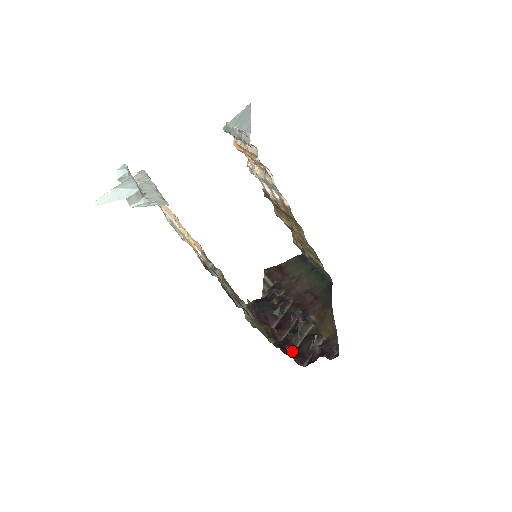
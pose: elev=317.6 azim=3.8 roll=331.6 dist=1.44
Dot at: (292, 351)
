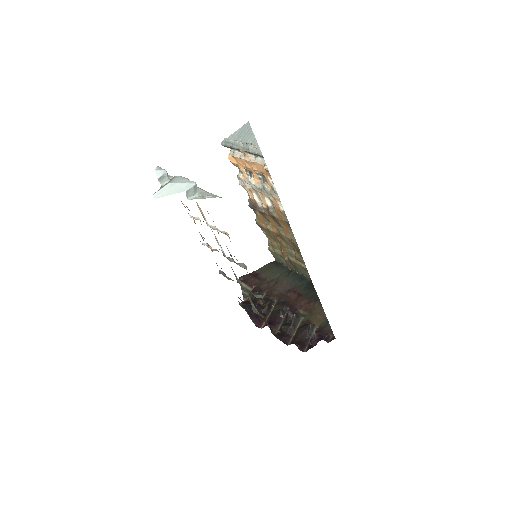
Dot at: (289, 341)
